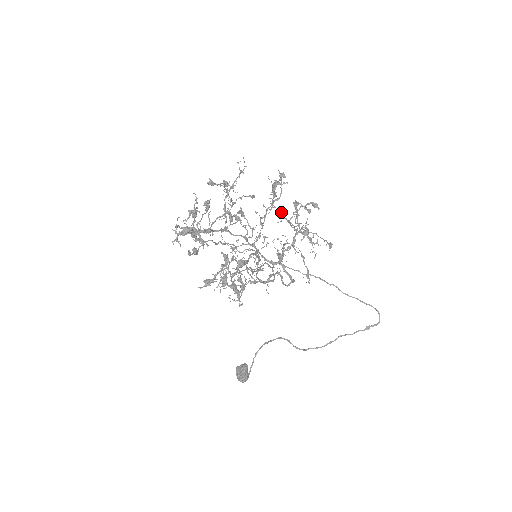
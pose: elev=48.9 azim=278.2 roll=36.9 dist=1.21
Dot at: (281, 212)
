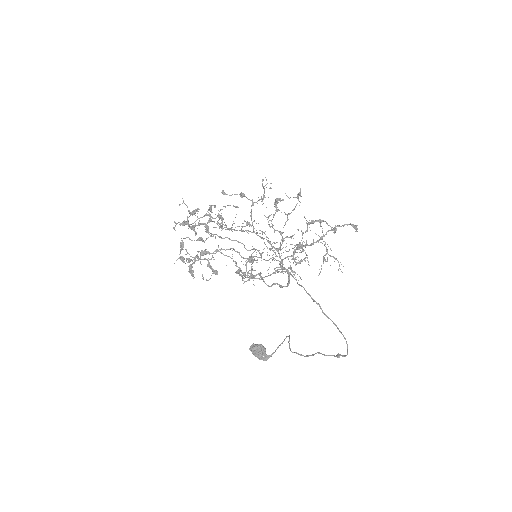
Dot at: (322, 228)
